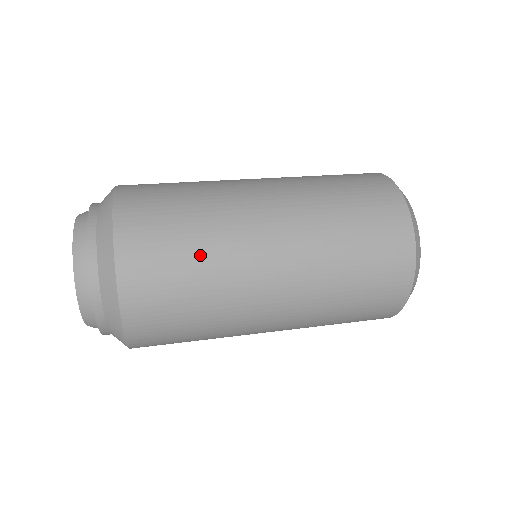
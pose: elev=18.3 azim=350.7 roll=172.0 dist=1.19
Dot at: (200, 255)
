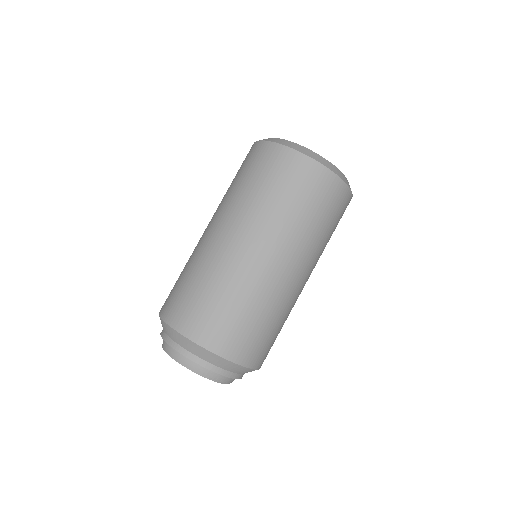
Dot at: (198, 279)
